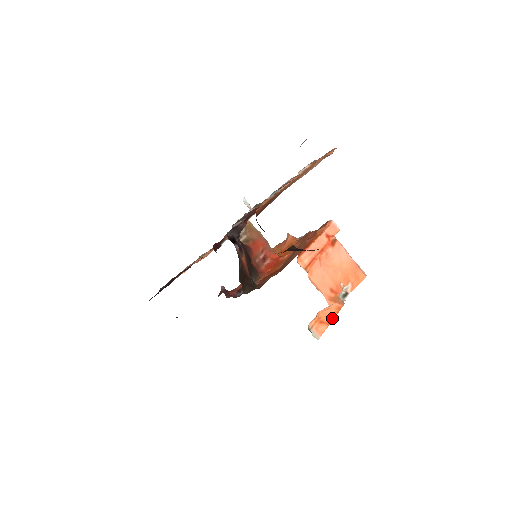
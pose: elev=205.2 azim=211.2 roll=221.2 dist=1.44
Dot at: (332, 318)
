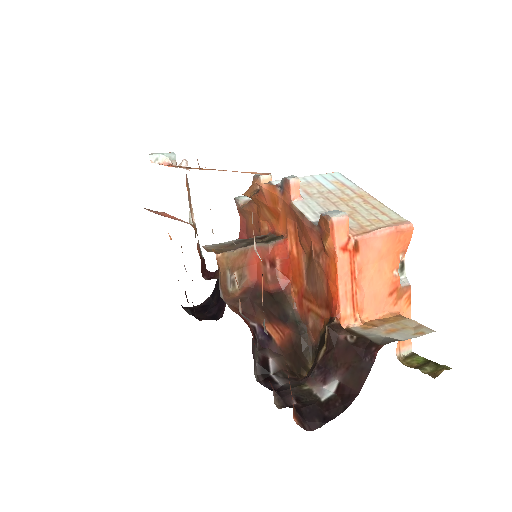
Dot at: (409, 315)
